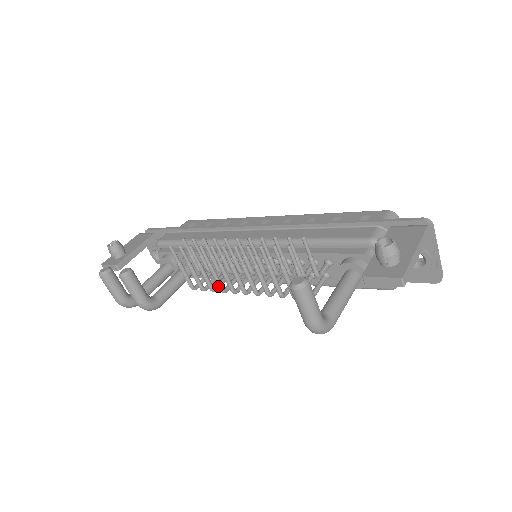
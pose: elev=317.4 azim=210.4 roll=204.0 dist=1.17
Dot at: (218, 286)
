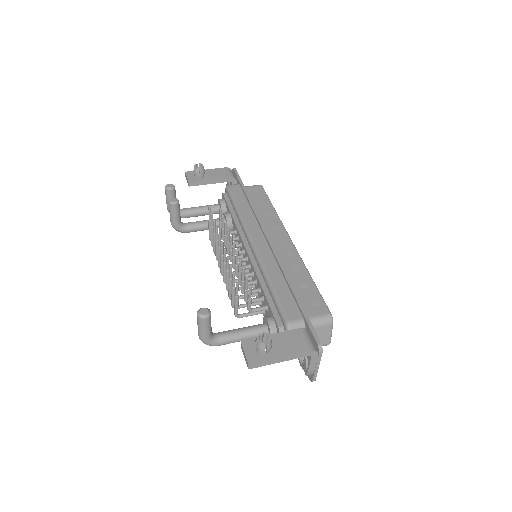
Dot at: (215, 255)
